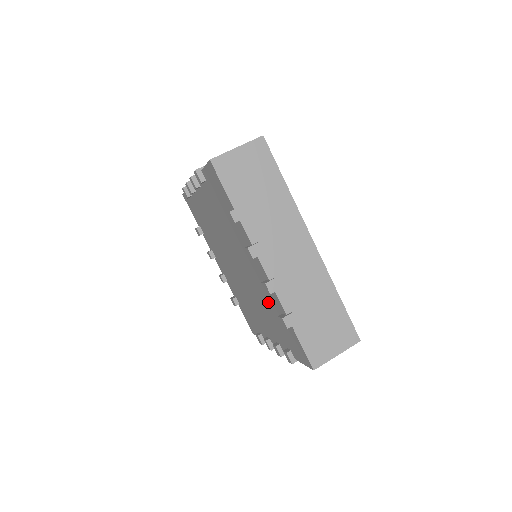
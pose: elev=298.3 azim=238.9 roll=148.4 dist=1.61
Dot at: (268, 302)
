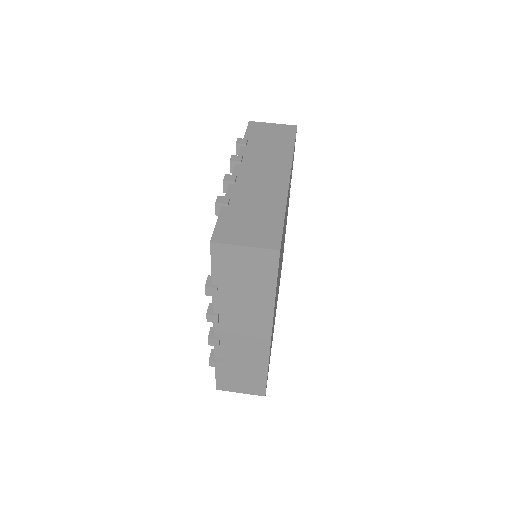
Dot at: occluded
